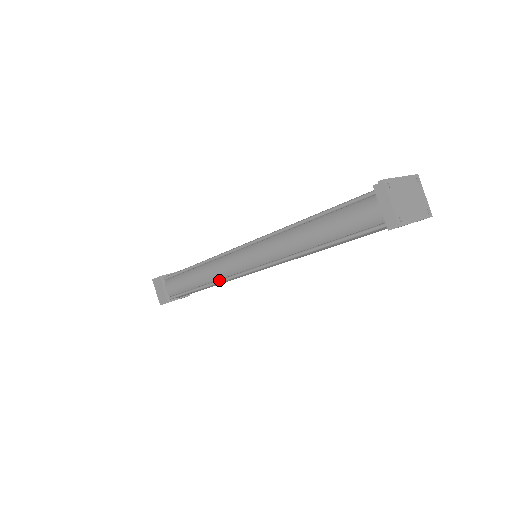
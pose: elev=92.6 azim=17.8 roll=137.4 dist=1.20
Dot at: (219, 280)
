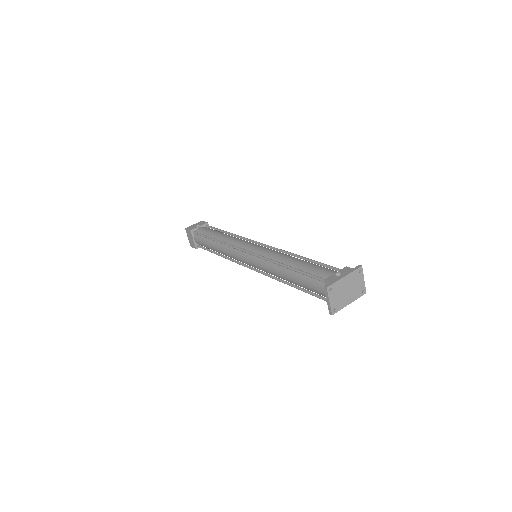
Dot at: (230, 259)
